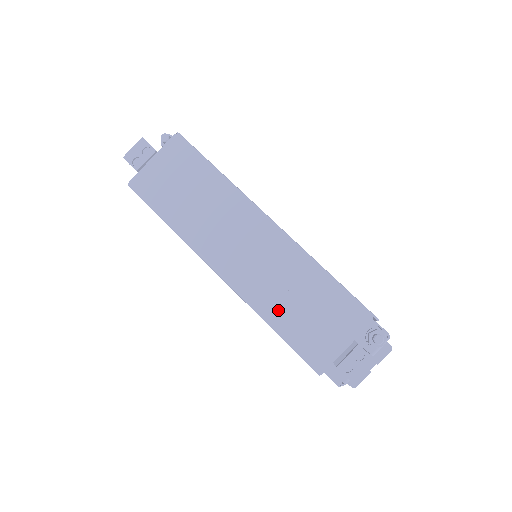
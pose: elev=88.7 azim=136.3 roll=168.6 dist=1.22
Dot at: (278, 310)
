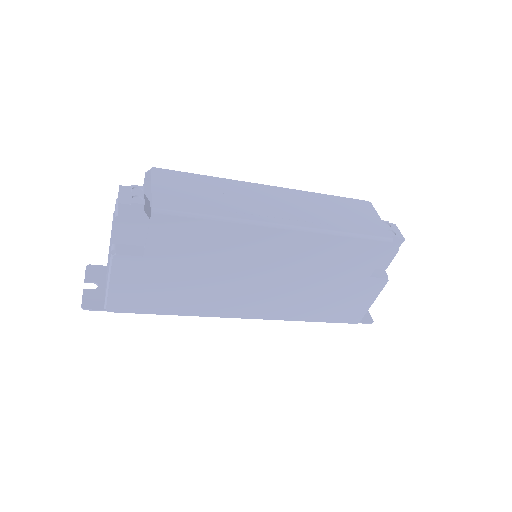
Dot at: (336, 223)
